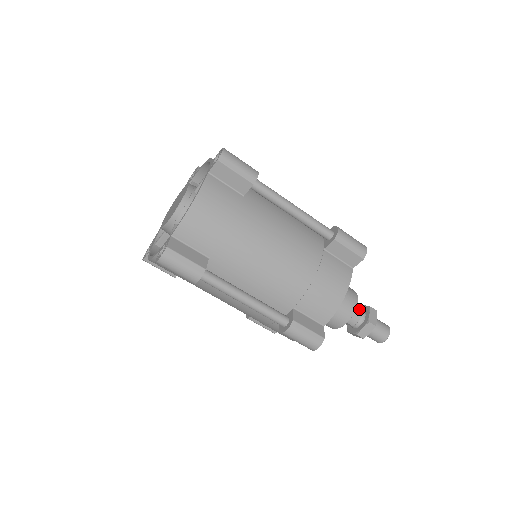
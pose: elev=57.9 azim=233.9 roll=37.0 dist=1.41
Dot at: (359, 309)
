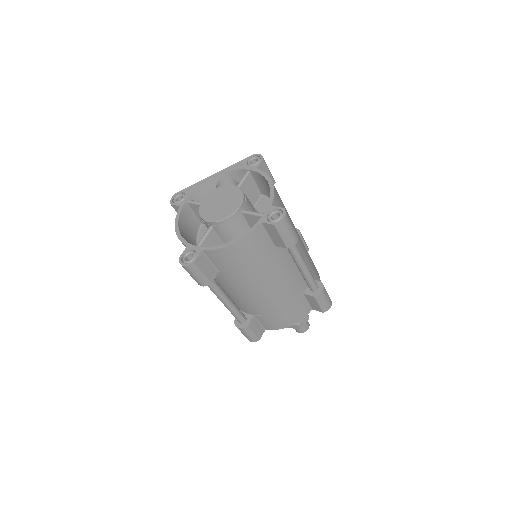
Dot at: occluded
